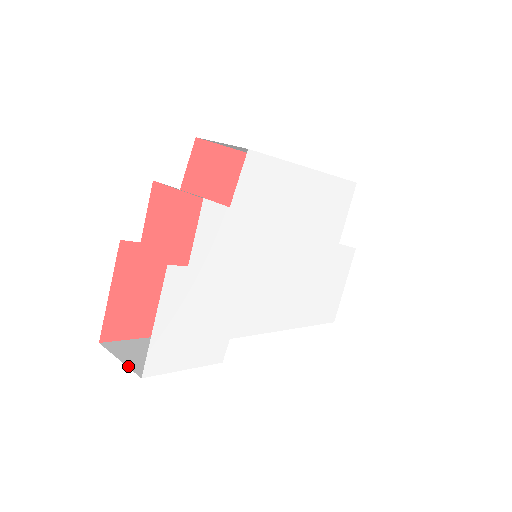
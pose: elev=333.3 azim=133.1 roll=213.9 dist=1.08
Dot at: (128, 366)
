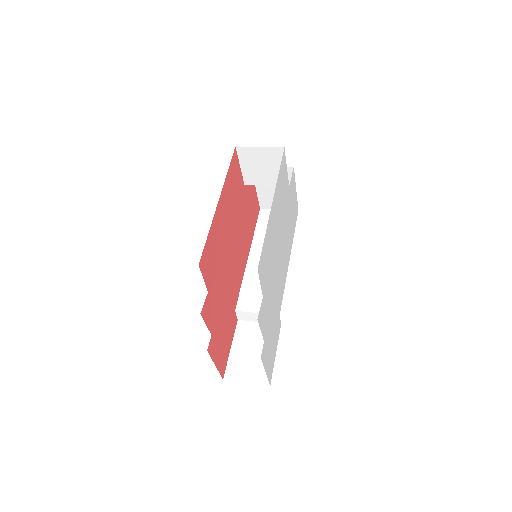
Dot at: (255, 383)
